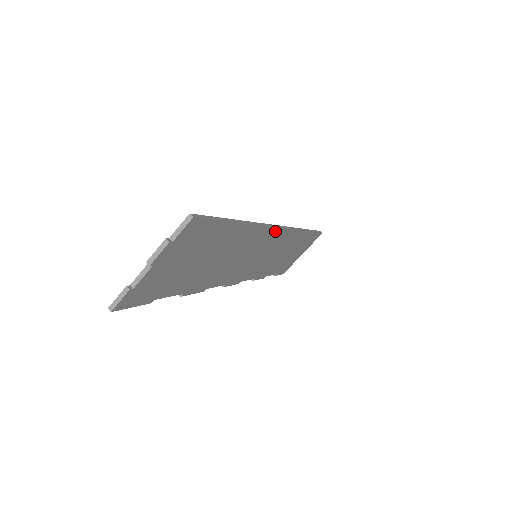
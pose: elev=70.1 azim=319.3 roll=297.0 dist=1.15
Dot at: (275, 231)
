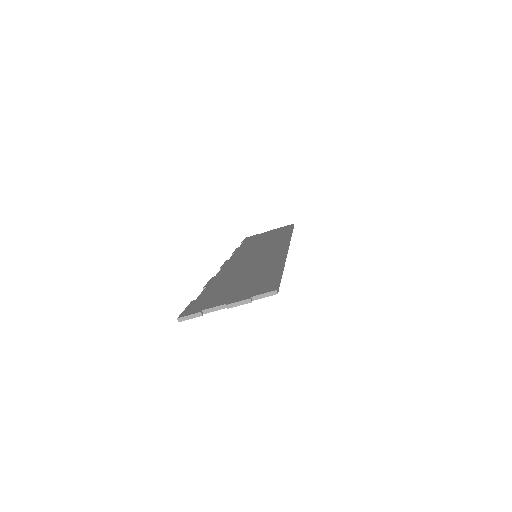
Dot at: occluded
